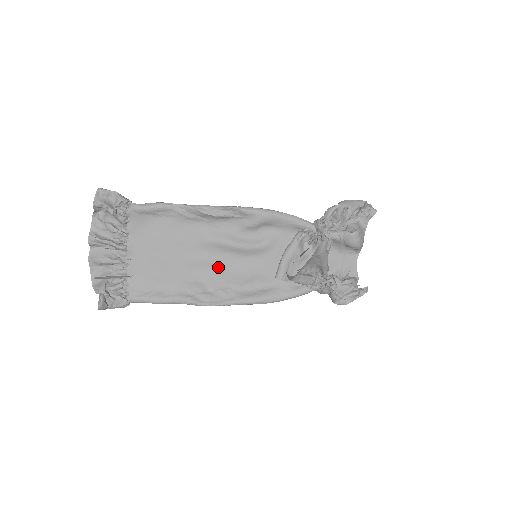
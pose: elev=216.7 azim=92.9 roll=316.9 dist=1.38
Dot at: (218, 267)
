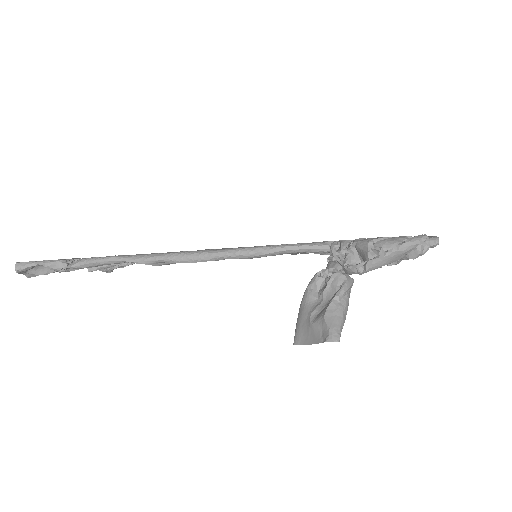
Dot at: occluded
